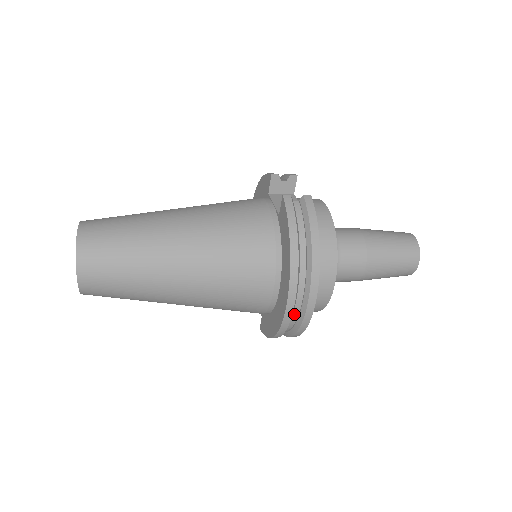
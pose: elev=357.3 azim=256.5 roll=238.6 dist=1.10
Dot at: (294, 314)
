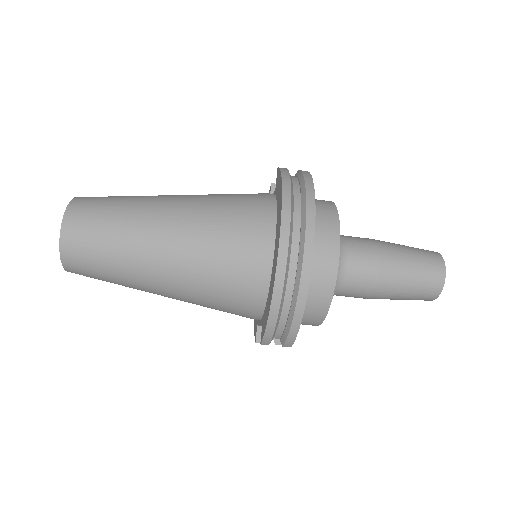
Dot at: (292, 260)
